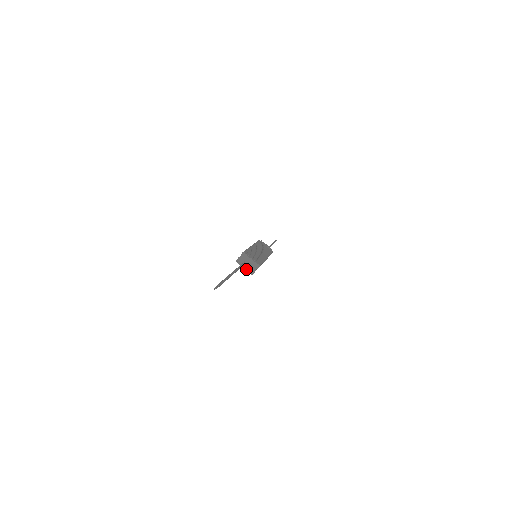
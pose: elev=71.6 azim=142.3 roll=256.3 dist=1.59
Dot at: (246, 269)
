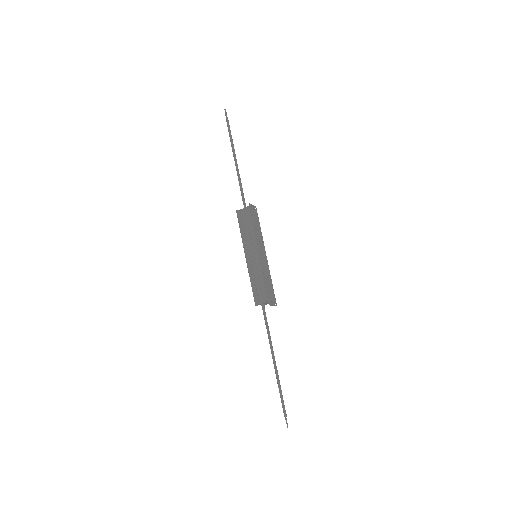
Dot at: occluded
